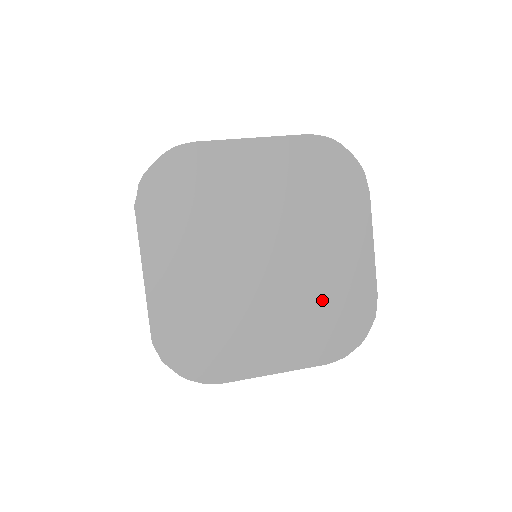
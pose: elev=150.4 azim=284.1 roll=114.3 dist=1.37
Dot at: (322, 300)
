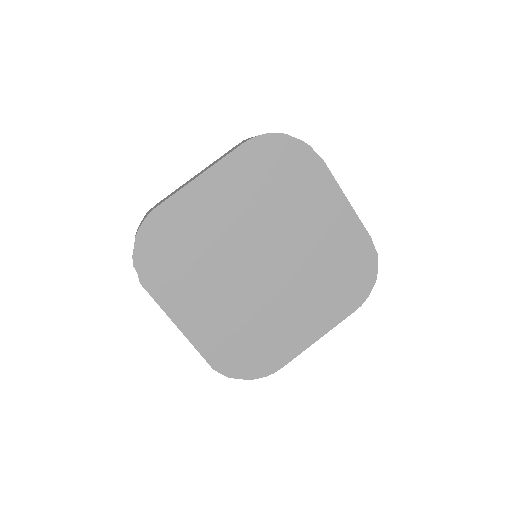
Dot at: (326, 267)
